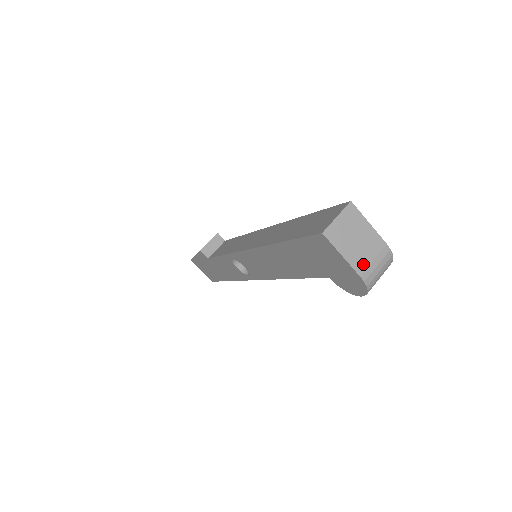
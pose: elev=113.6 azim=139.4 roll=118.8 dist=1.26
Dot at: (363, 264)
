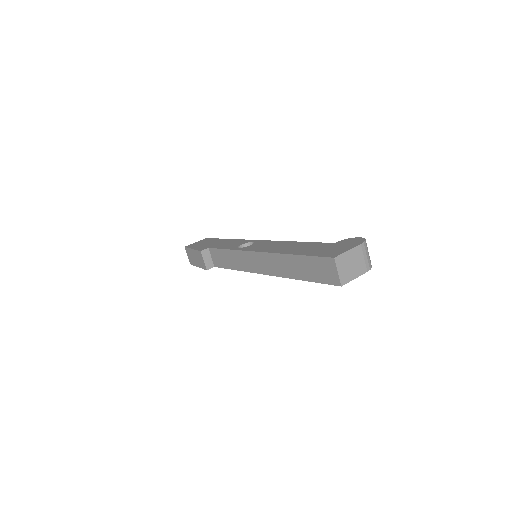
Dot at: (363, 267)
